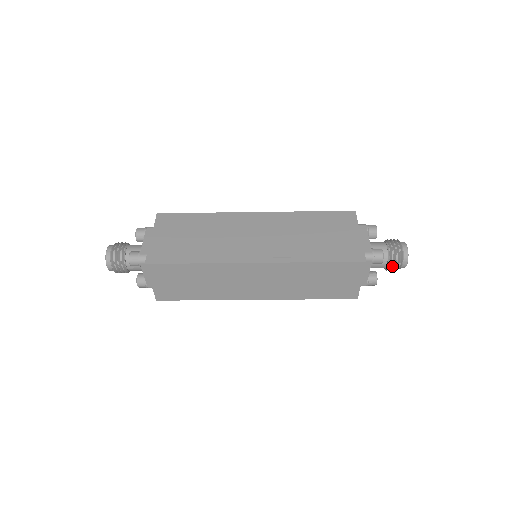
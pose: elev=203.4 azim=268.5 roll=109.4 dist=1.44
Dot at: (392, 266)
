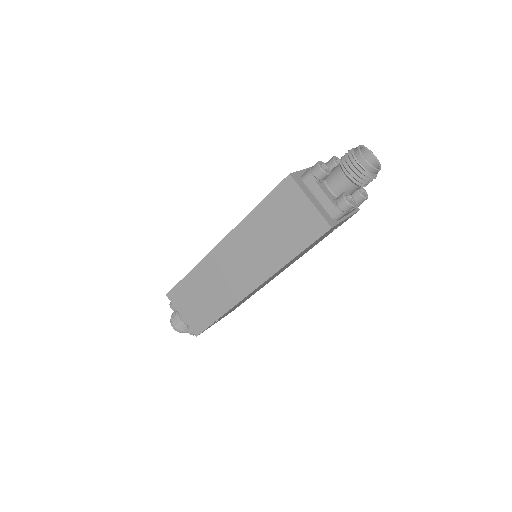
Dot at: (353, 173)
